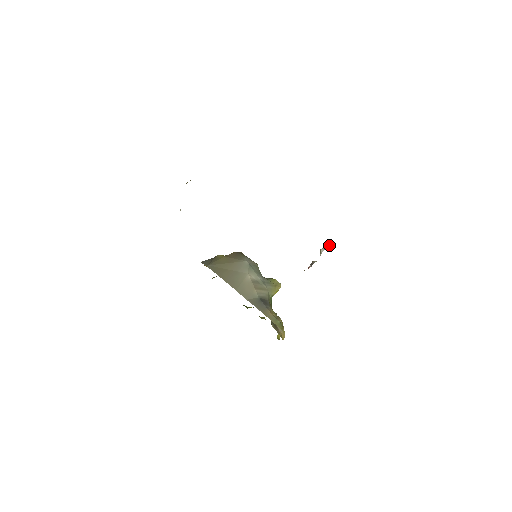
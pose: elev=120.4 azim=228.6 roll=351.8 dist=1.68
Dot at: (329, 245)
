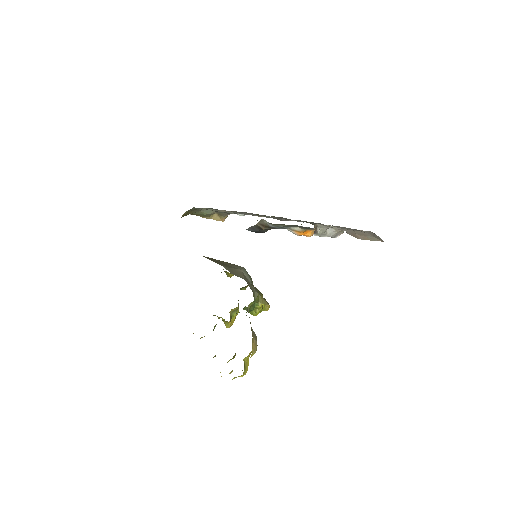
Dot at: (336, 232)
